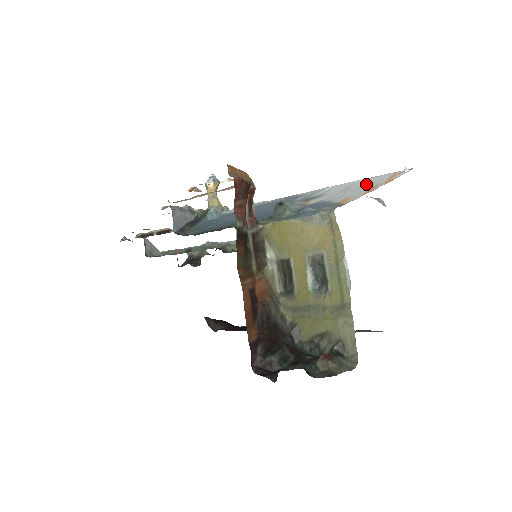
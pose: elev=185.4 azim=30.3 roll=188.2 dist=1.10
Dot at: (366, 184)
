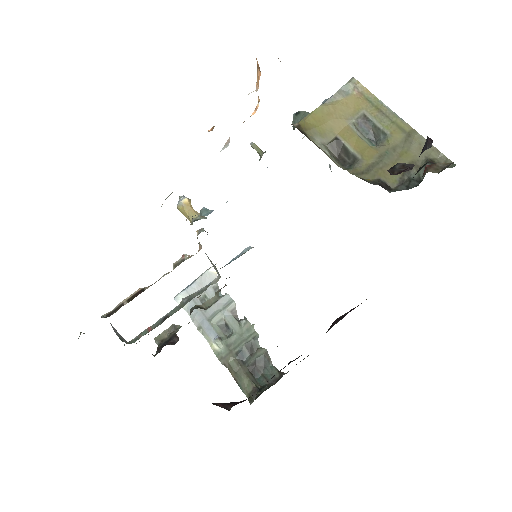
Dot at: occluded
